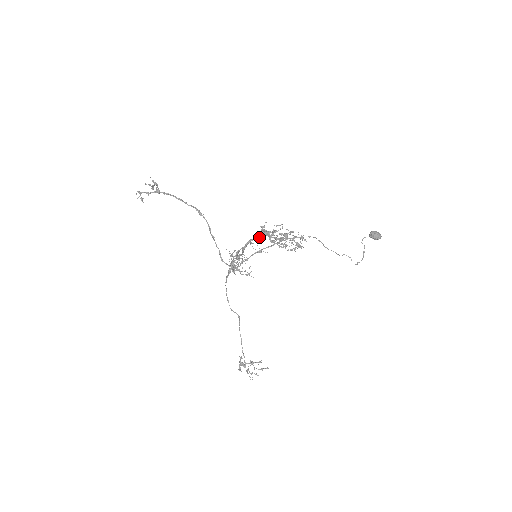
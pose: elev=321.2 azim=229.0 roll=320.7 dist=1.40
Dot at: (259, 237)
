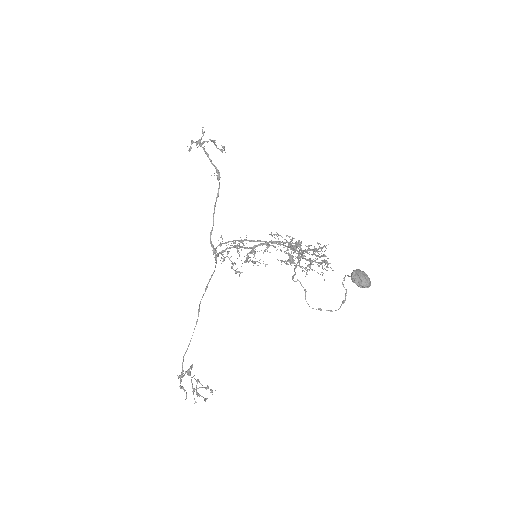
Dot at: (284, 243)
